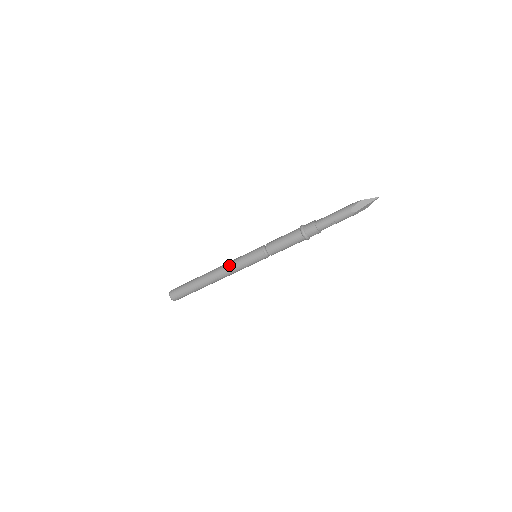
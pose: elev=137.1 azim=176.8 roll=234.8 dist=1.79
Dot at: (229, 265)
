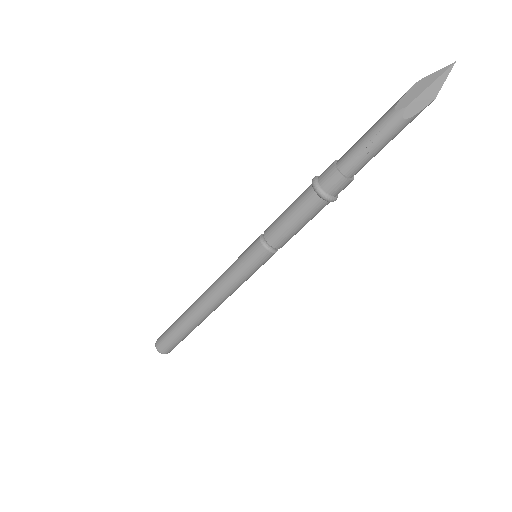
Dot at: (219, 277)
